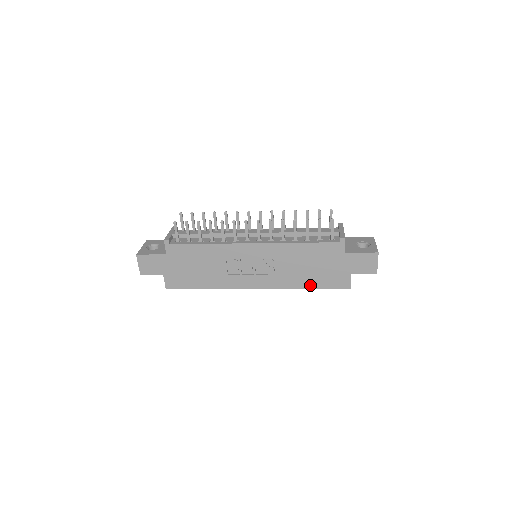
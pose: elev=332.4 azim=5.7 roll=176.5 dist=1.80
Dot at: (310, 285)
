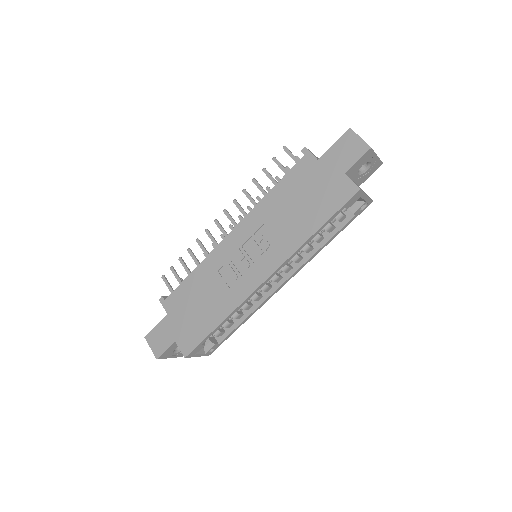
Dot at: (315, 226)
